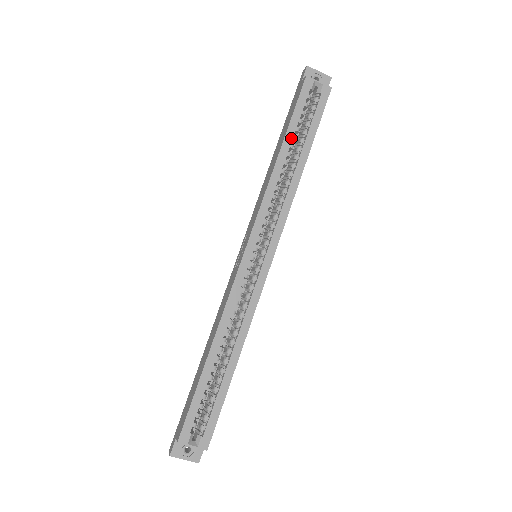
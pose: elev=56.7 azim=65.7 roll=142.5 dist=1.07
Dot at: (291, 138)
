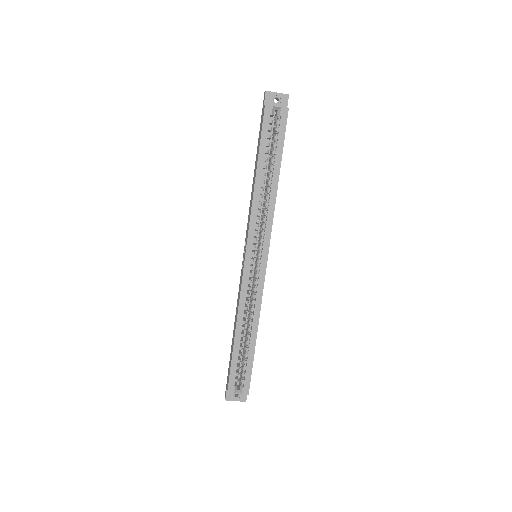
Dot at: (263, 161)
